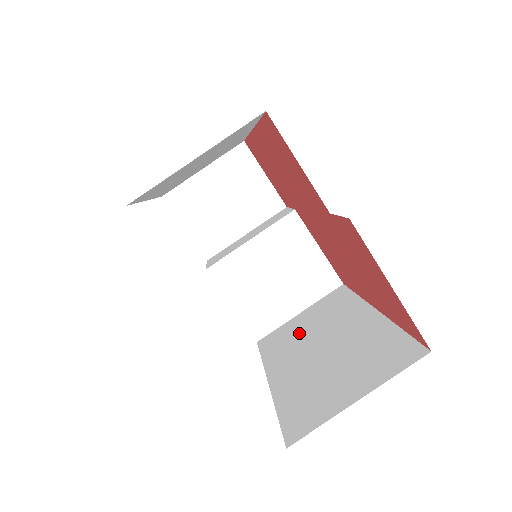
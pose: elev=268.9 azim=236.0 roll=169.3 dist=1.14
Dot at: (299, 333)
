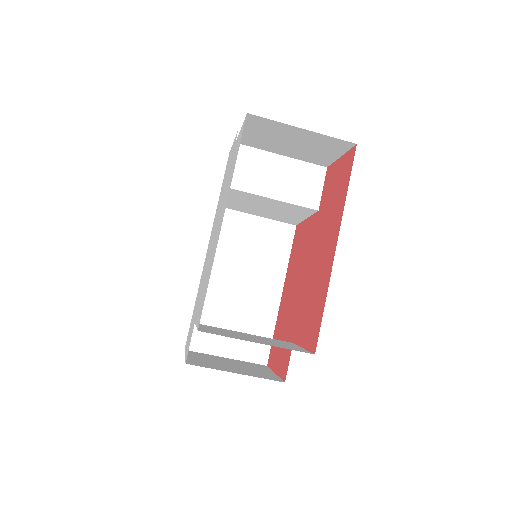
Dot at: (242, 247)
